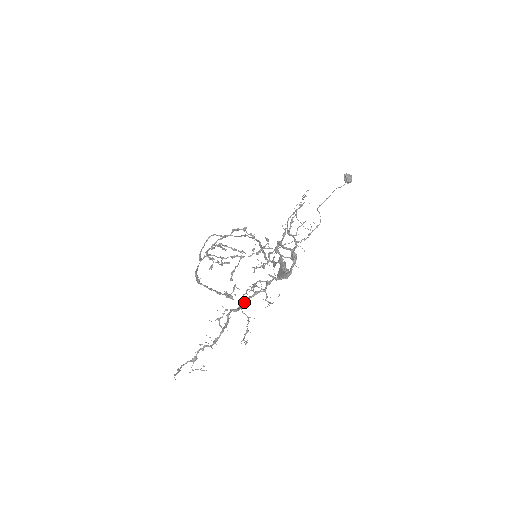
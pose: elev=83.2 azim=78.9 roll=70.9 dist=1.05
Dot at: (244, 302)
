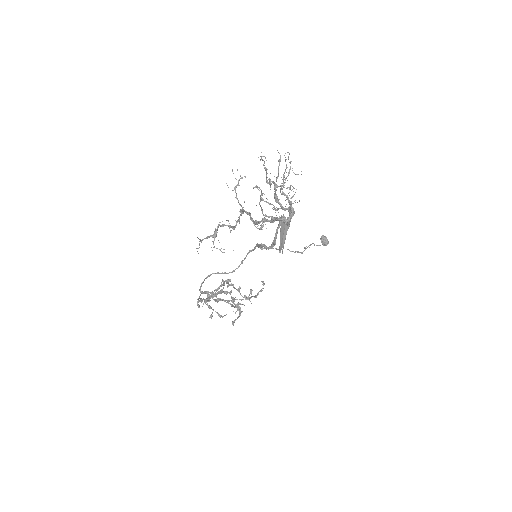
Dot at: (254, 222)
